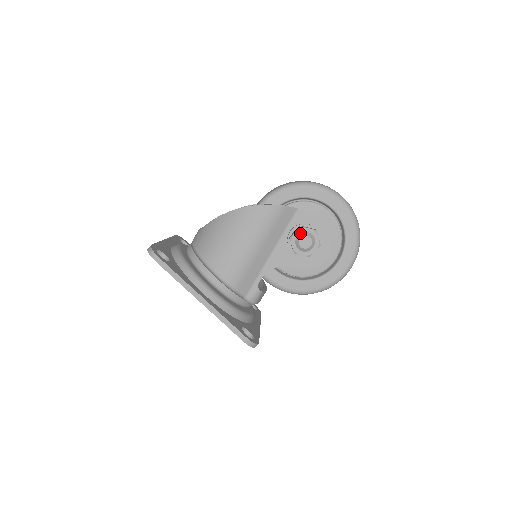
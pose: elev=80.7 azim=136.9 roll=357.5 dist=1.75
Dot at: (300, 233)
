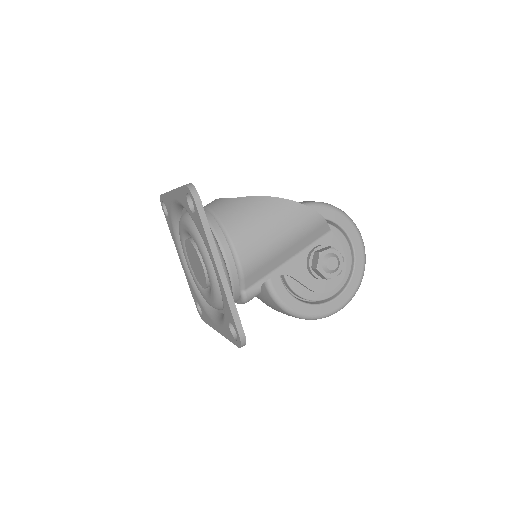
Dot at: (330, 253)
